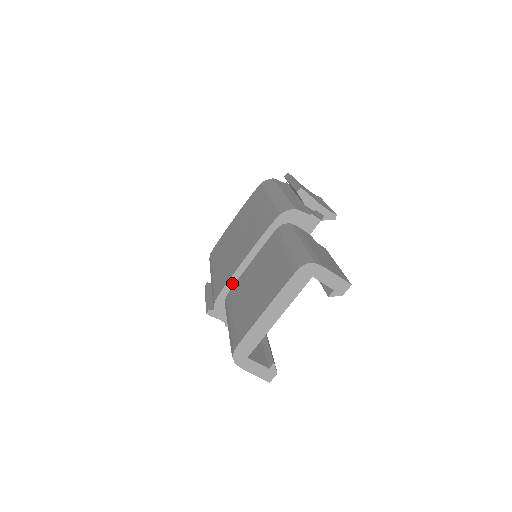
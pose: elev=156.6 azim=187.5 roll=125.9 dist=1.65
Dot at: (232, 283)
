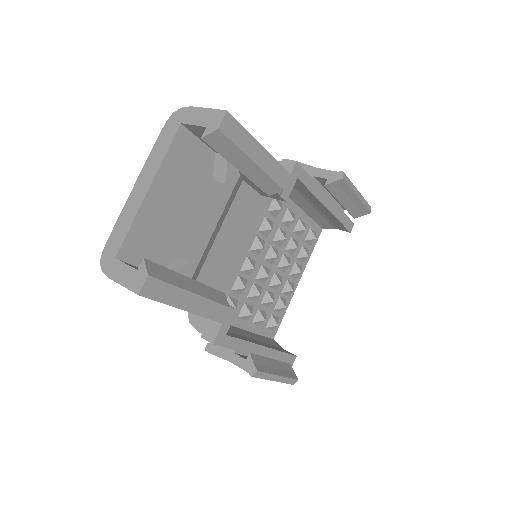
Dot at: occluded
